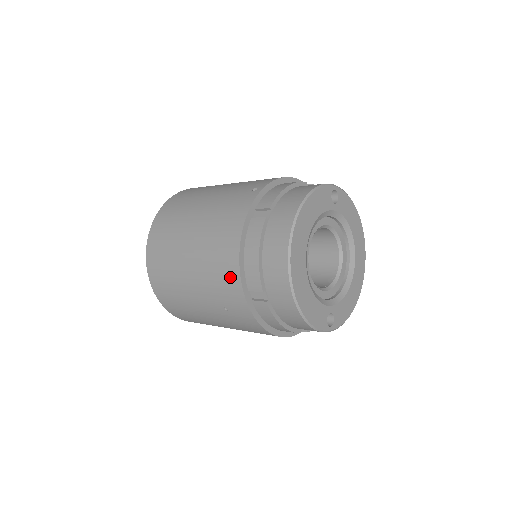
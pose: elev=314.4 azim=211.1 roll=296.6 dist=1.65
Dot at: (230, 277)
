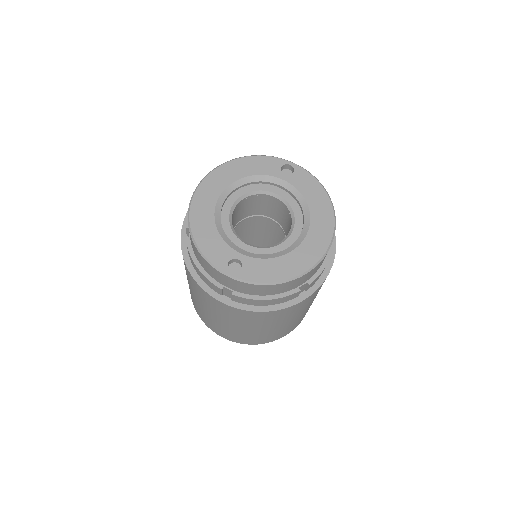
Dot at: occluded
